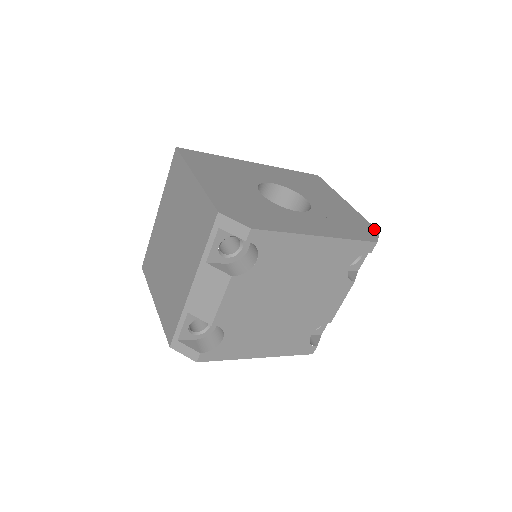
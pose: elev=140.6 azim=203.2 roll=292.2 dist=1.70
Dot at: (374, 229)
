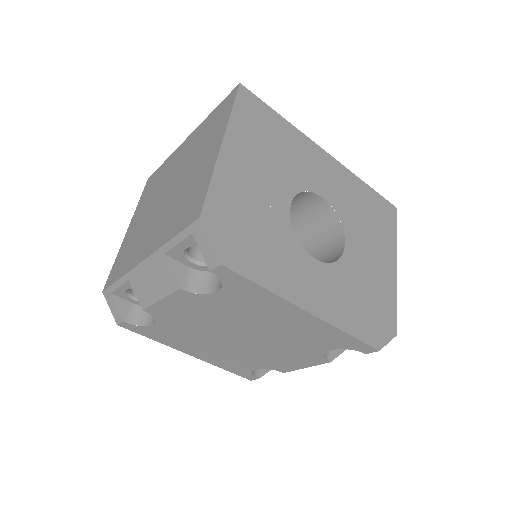
Dot at: (394, 327)
